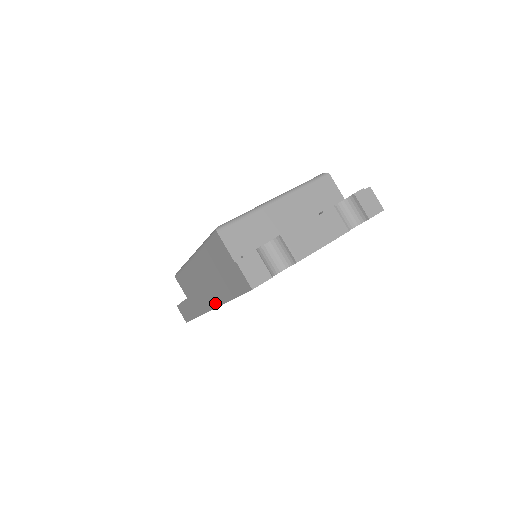
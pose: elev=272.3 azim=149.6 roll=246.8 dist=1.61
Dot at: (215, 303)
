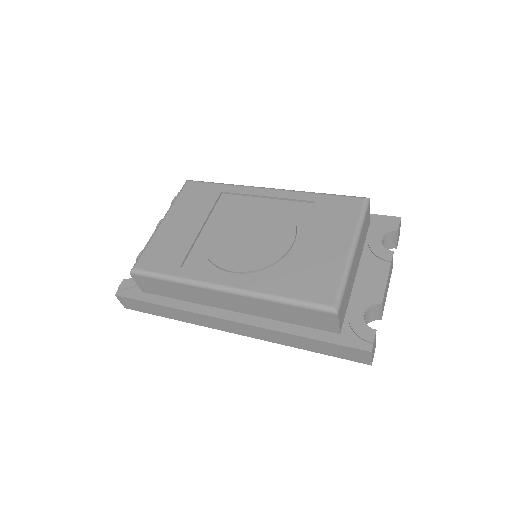
Dot at: (260, 337)
